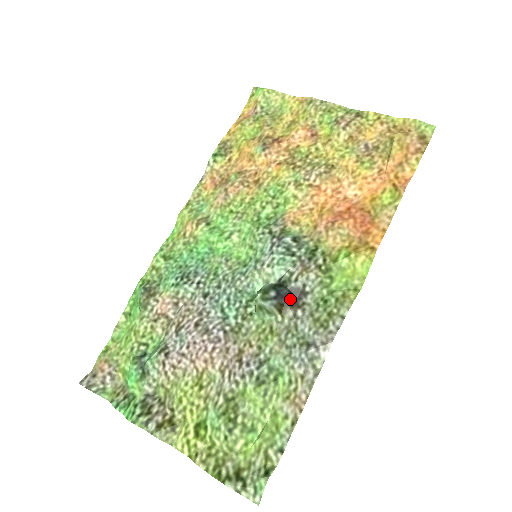
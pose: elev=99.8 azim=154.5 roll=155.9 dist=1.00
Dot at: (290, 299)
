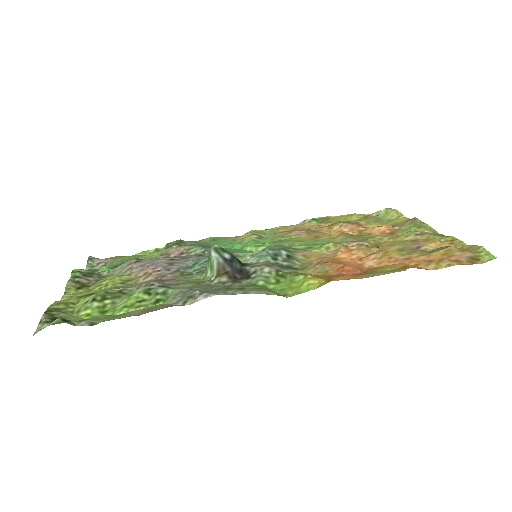
Dot at: (235, 273)
